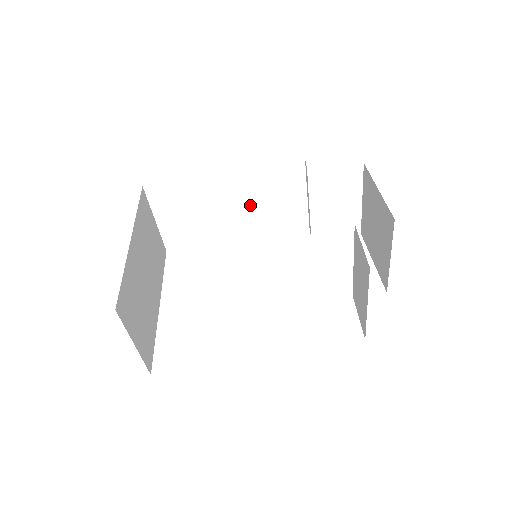
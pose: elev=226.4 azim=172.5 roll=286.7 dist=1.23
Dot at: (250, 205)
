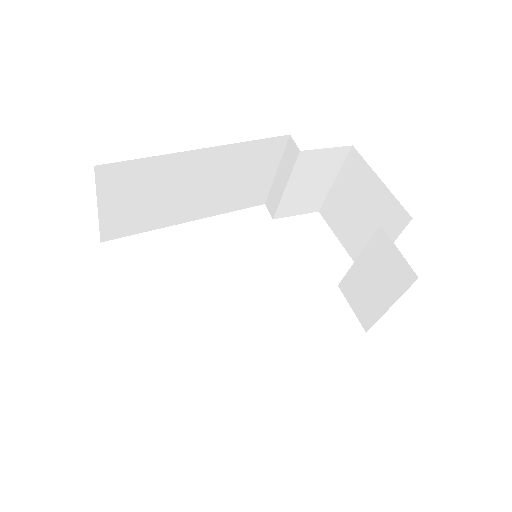
Dot at: (216, 184)
